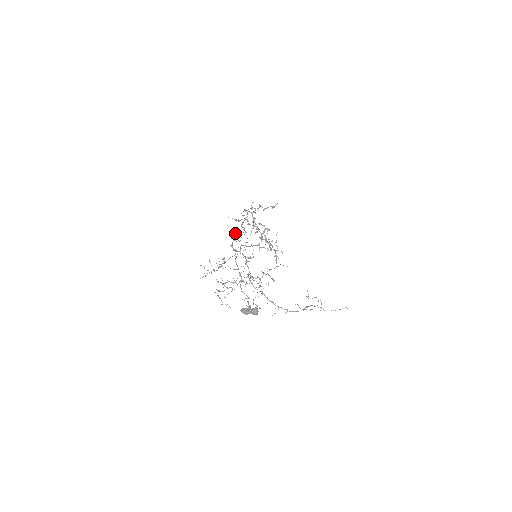
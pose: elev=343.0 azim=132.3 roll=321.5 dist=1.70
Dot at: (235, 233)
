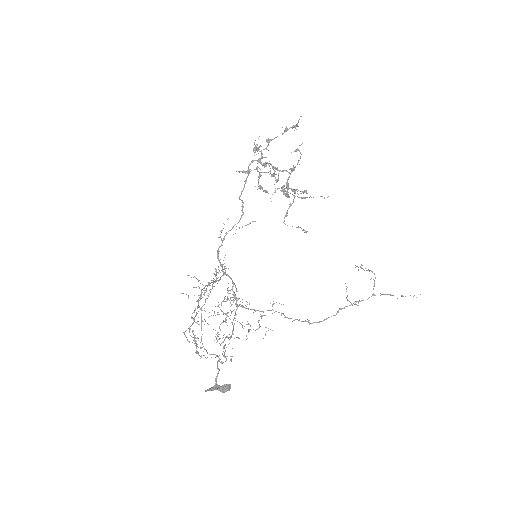
Dot at: occluded
